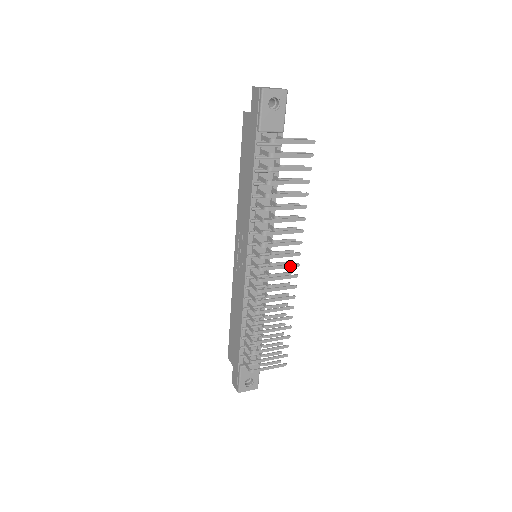
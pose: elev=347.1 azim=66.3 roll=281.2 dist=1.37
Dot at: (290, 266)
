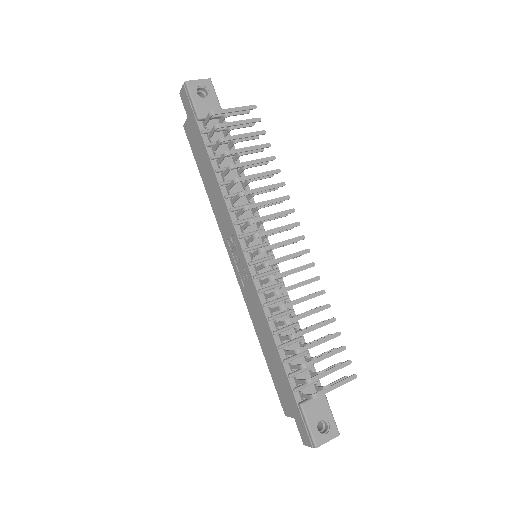
Dot at: (294, 240)
